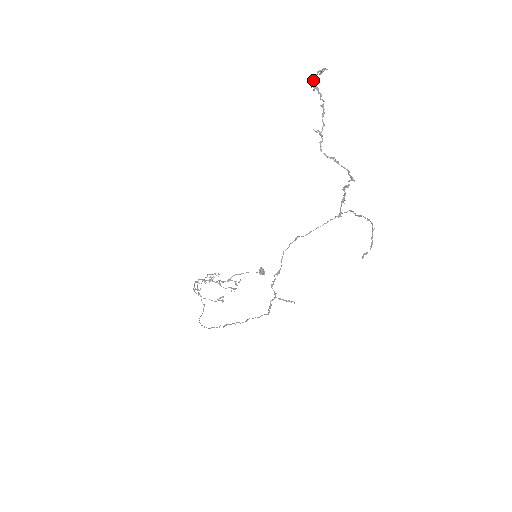
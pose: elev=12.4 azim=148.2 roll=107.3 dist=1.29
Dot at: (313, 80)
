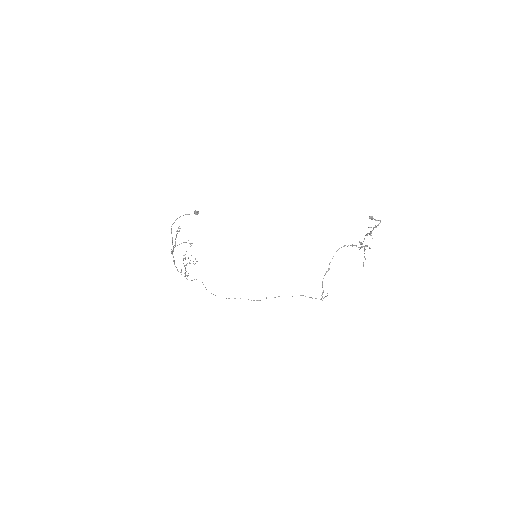
Dot at: occluded
